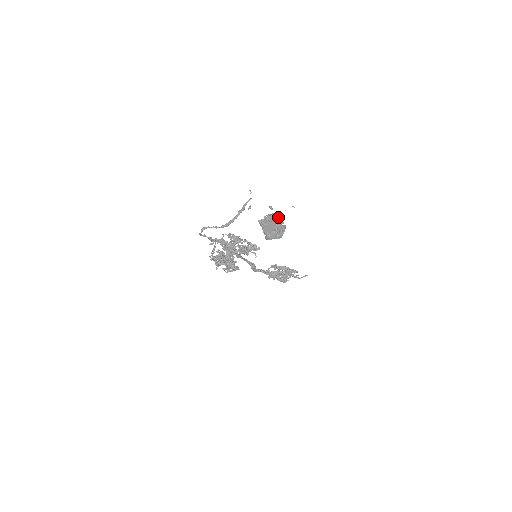
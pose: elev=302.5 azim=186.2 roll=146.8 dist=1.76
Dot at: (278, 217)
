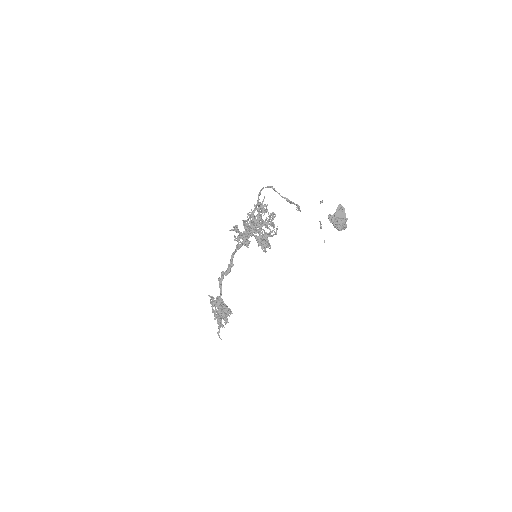
Dot at: occluded
